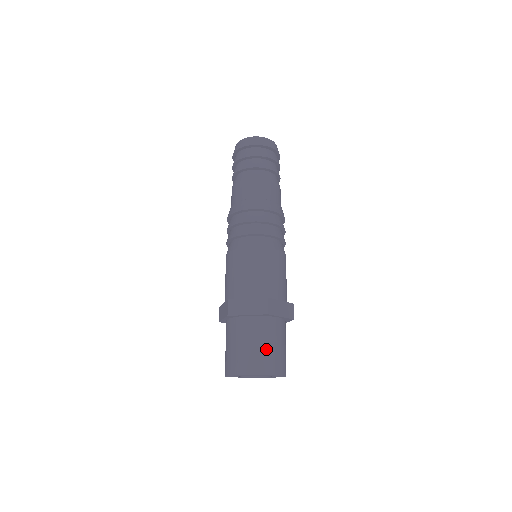
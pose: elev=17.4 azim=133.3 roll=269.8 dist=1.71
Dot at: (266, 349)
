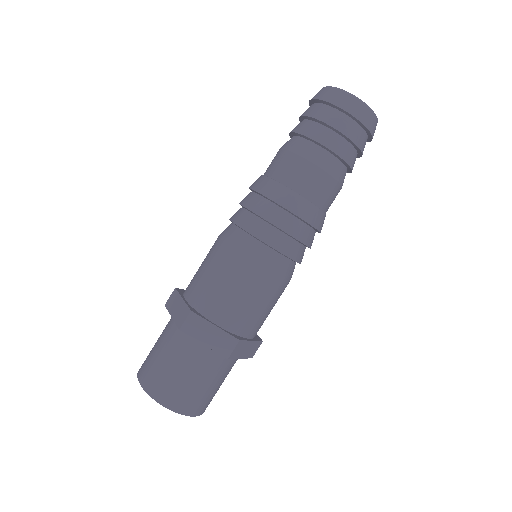
Dot at: (165, 367)
